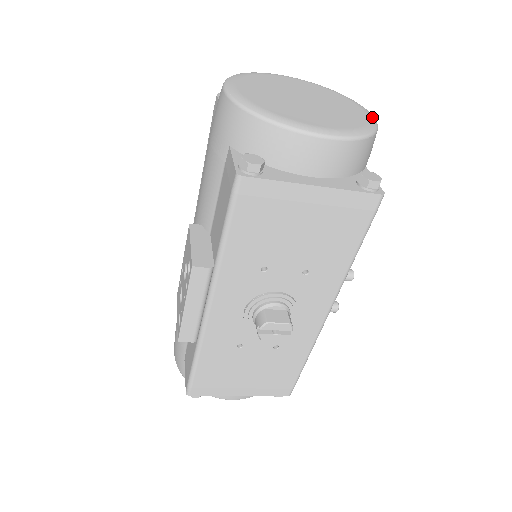
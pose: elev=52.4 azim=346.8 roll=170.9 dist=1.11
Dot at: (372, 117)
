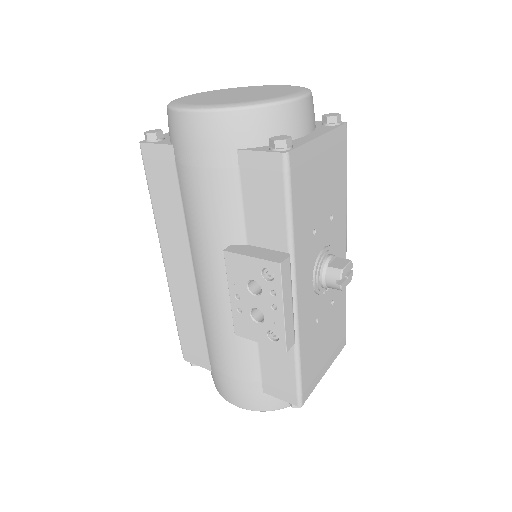
Dot at: (282, 85)
